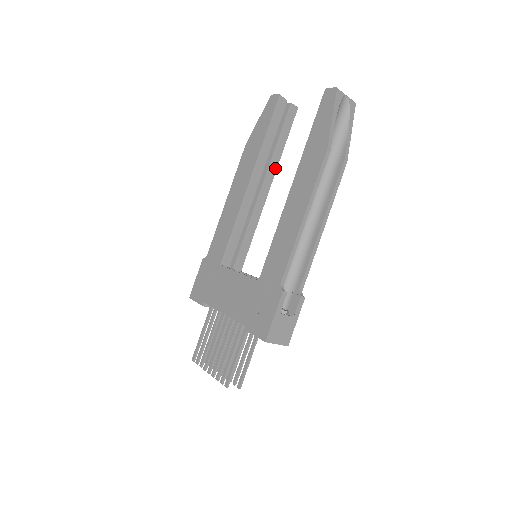
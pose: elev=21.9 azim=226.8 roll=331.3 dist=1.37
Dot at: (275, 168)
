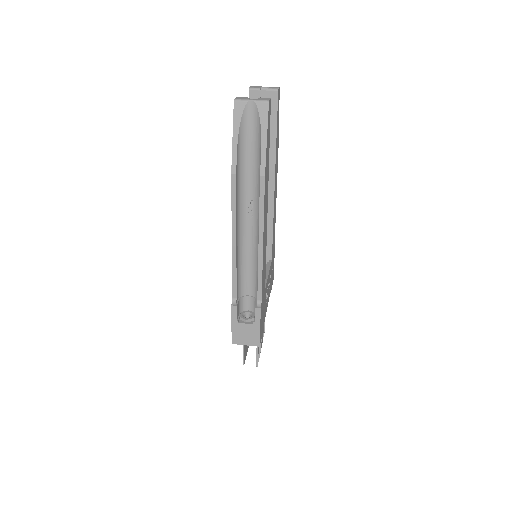
Dot at: (273, 161)
